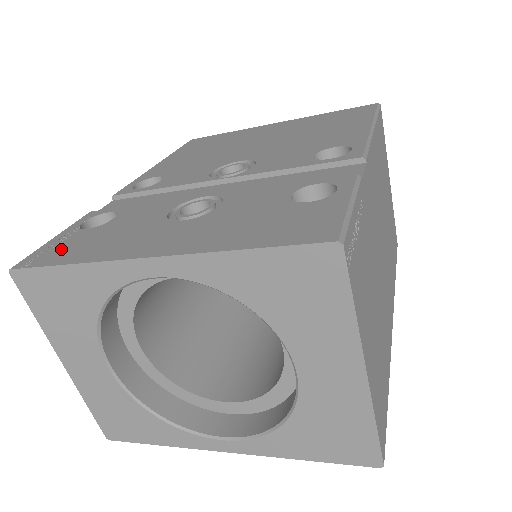
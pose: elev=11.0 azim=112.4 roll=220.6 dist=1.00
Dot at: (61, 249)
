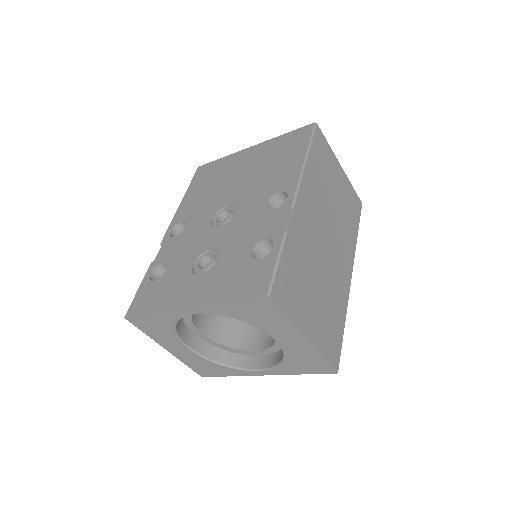
Dot at: (145, 300)
